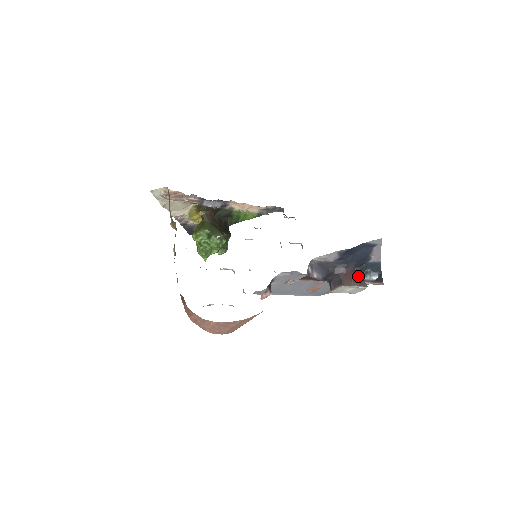
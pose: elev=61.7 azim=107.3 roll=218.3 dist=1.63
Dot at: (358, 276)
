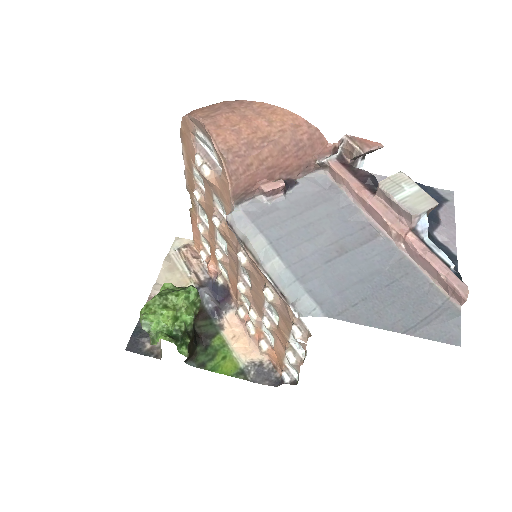
Dot at: occluded
